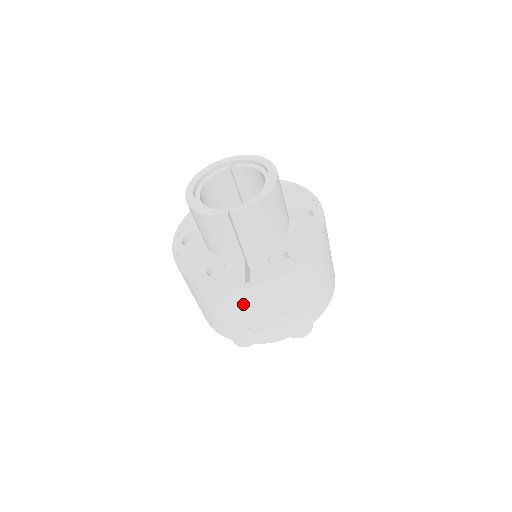
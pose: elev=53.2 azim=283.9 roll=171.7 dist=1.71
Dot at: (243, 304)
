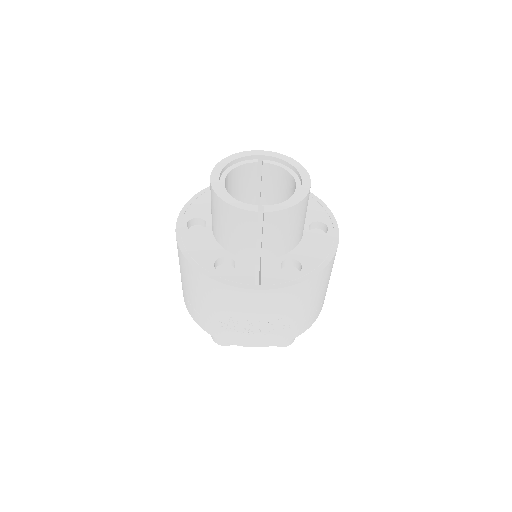
Dot at: (245, 305)
